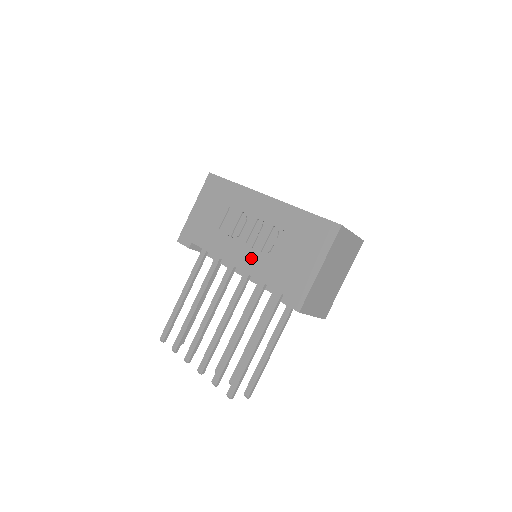
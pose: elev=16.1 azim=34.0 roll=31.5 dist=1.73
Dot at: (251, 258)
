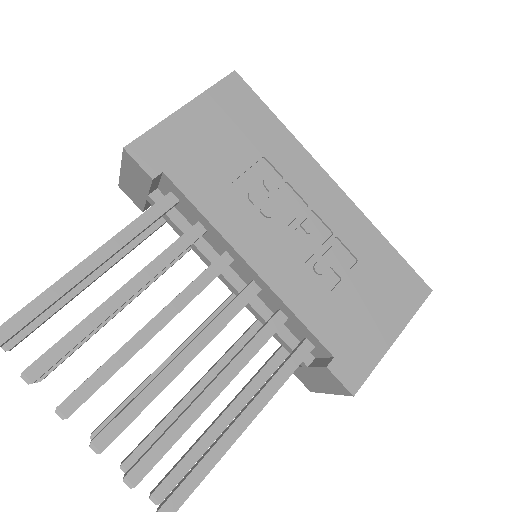
Dot at: (288, 269)
